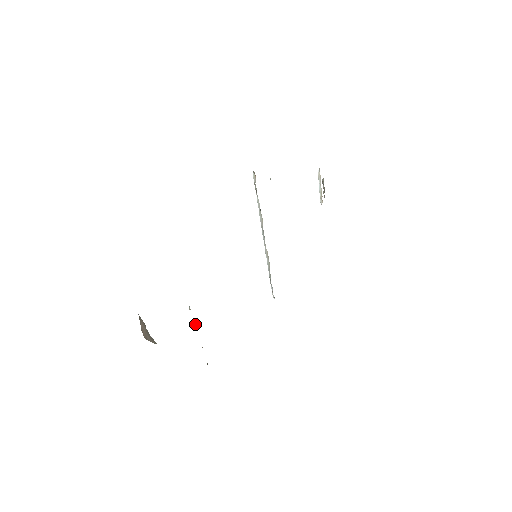
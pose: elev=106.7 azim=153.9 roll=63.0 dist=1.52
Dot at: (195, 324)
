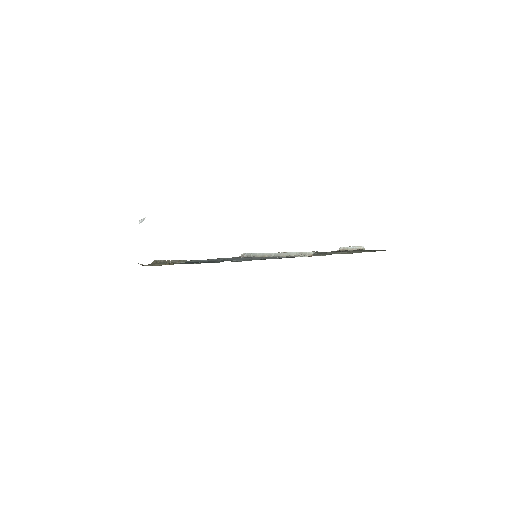
Dot at: (172, 260)
